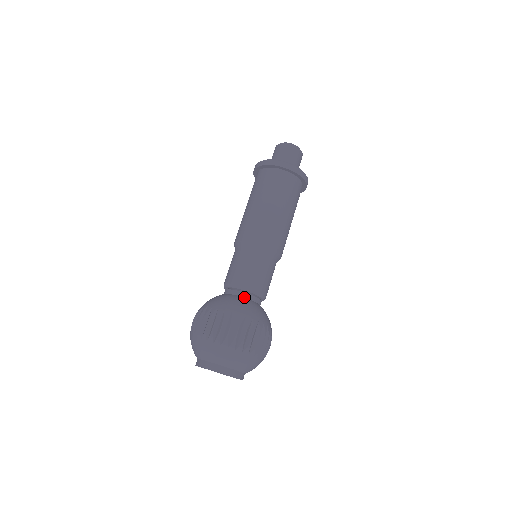
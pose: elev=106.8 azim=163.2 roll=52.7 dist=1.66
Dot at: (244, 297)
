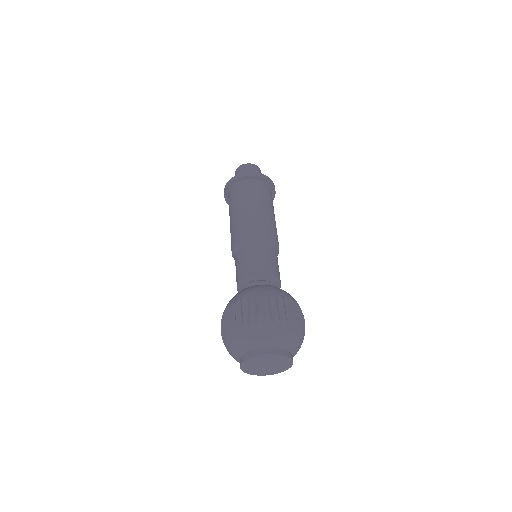
Dot at: occluded
